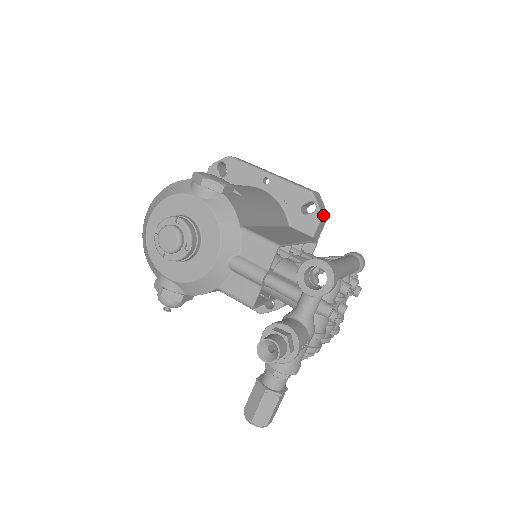
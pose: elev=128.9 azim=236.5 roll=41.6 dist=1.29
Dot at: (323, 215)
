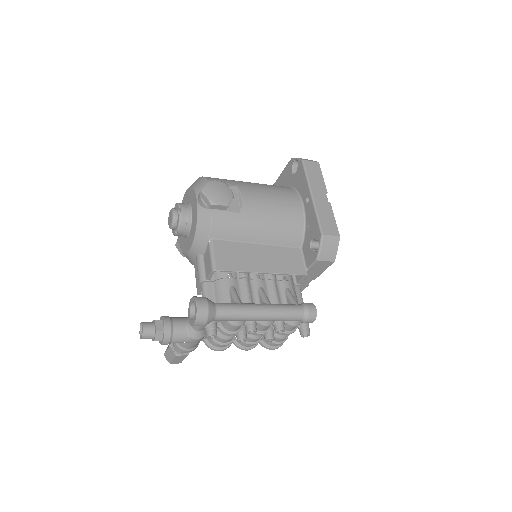
Dot at: (324, 258)
